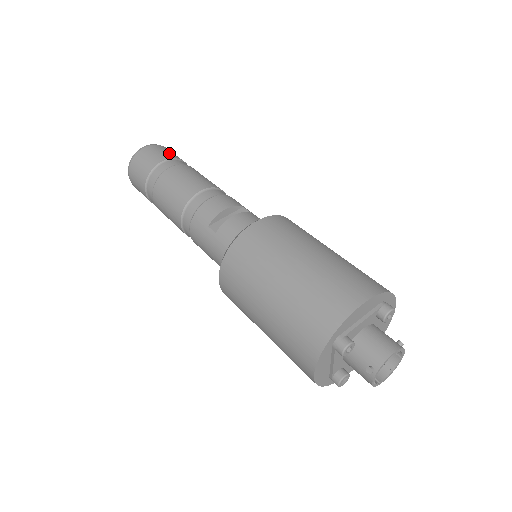
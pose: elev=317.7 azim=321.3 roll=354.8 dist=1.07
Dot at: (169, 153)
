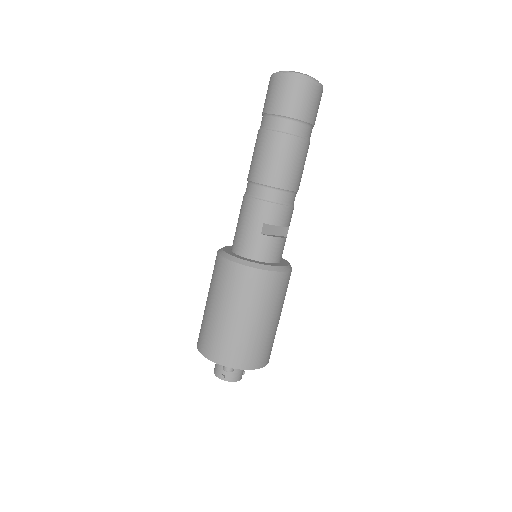
Dot at: (317, 112)
